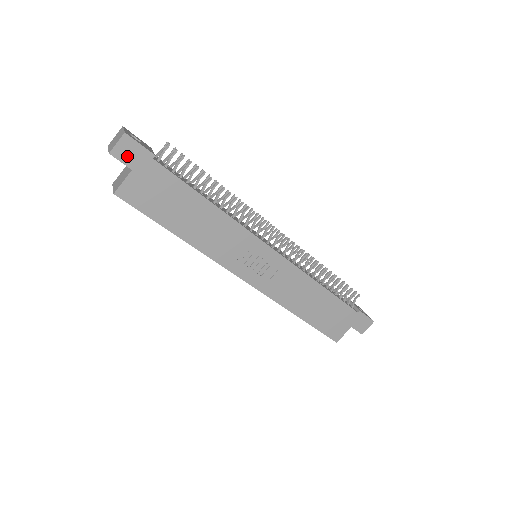
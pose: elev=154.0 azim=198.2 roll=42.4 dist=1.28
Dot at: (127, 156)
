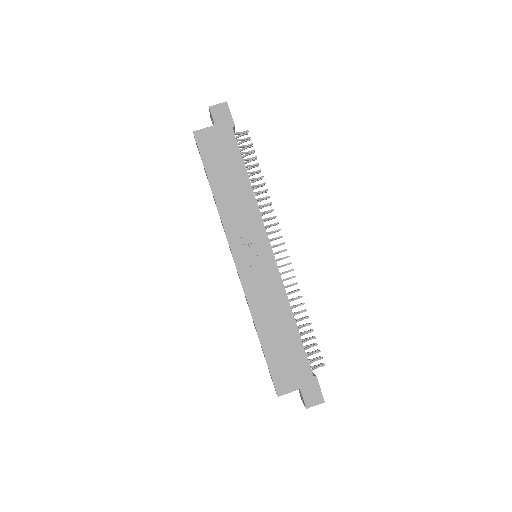
Dot at: (218, 115)
